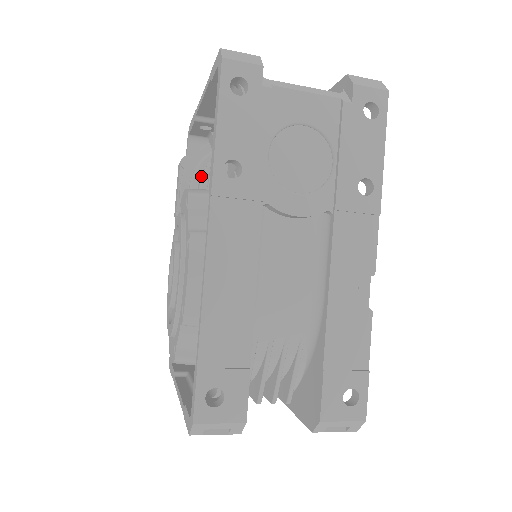
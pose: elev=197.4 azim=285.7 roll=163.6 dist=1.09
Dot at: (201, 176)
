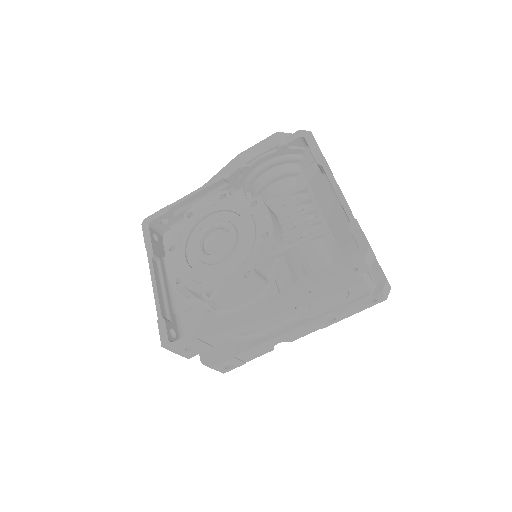
Dot at: (280, 172)
